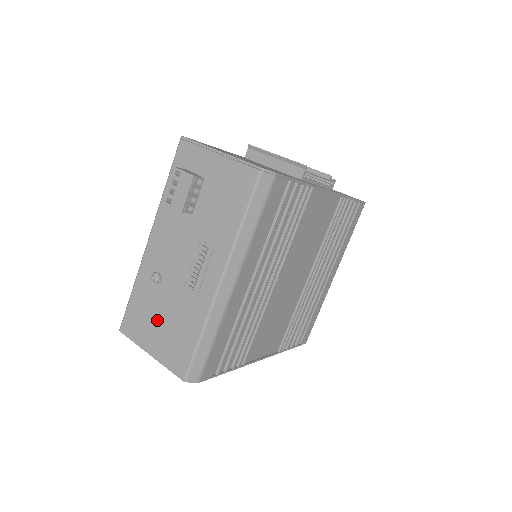
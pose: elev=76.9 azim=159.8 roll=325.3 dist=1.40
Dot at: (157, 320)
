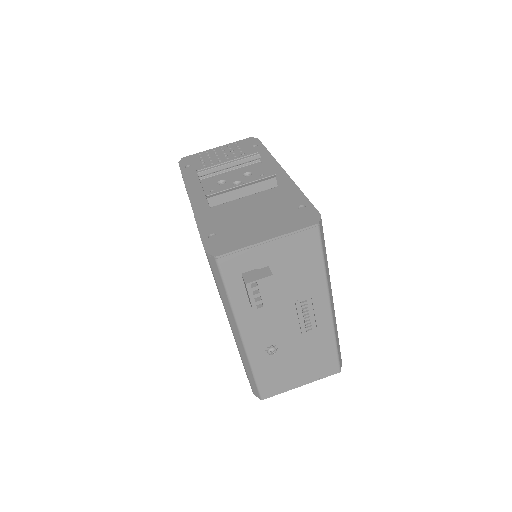
Dot at: (293, 367)
